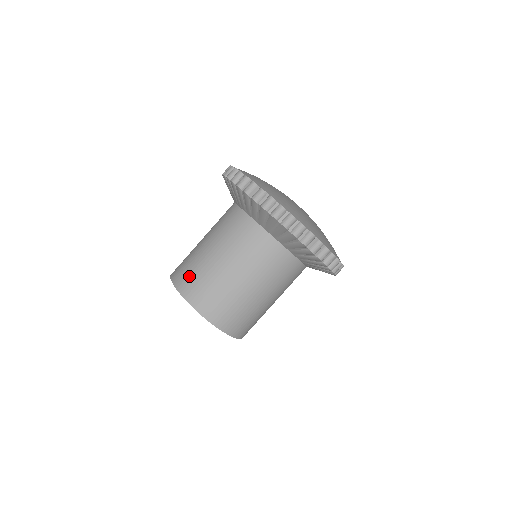
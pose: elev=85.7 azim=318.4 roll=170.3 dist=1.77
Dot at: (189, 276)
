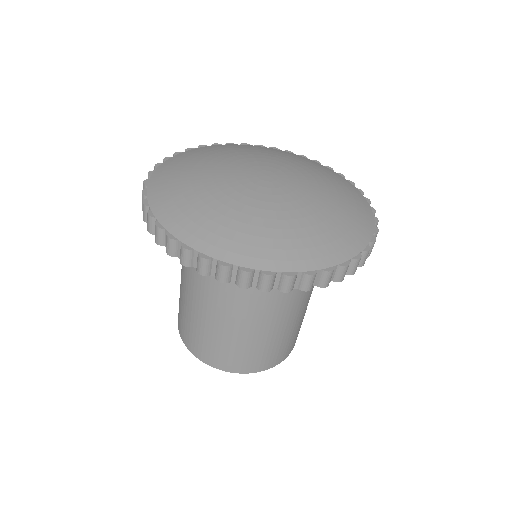
Dot at: (203, 346)
